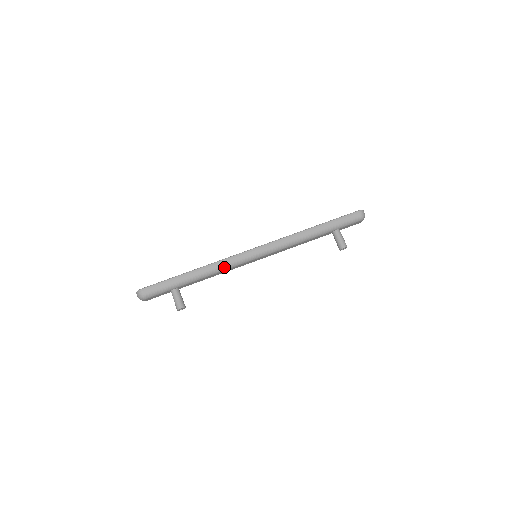
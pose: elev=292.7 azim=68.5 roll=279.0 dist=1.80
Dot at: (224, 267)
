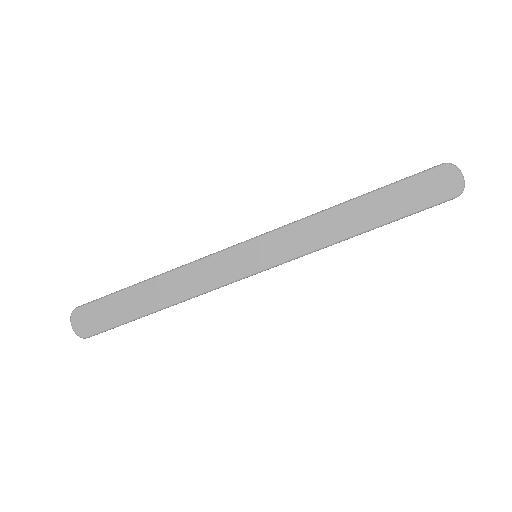
Dot at: occluded
